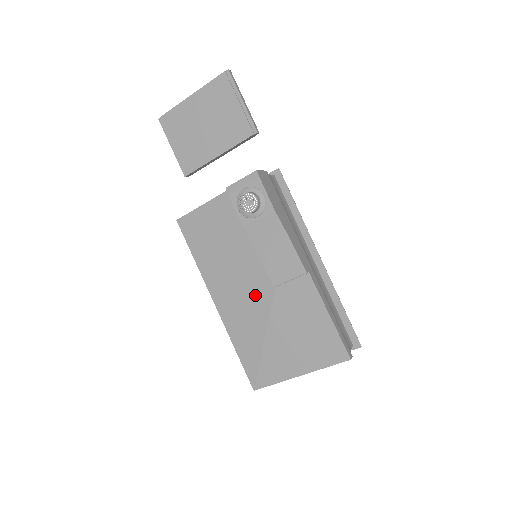
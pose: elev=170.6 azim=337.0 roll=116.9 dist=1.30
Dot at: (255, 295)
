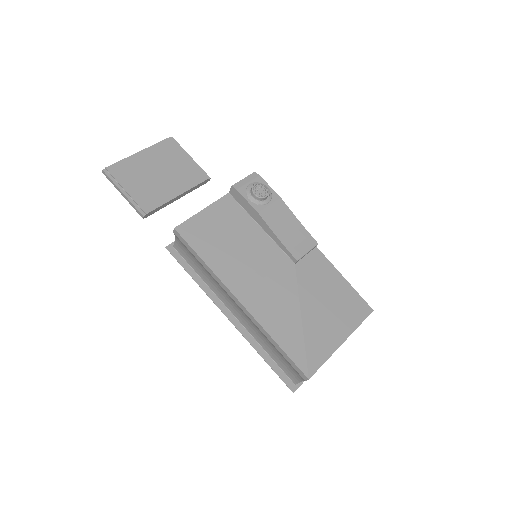
Dot at: (278, 277)
